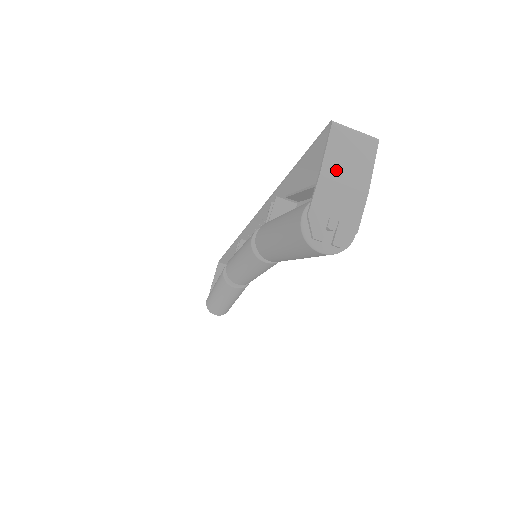
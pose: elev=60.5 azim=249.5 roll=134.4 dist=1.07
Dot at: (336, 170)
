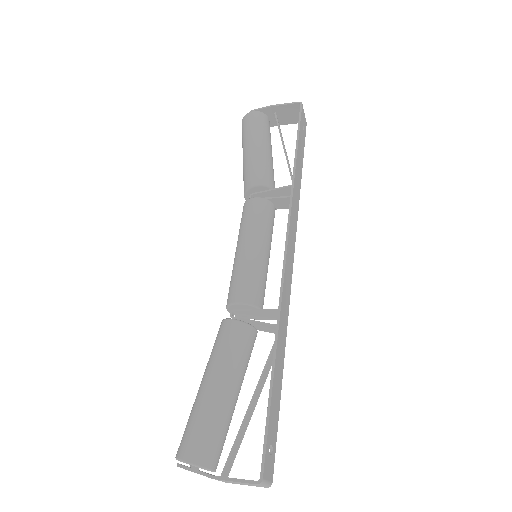
Dot at: (225, 481)
